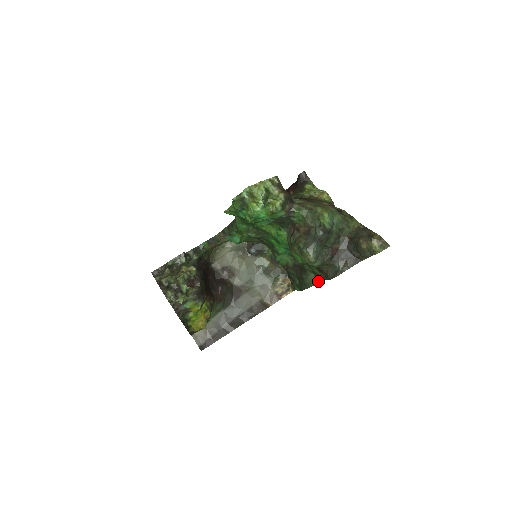
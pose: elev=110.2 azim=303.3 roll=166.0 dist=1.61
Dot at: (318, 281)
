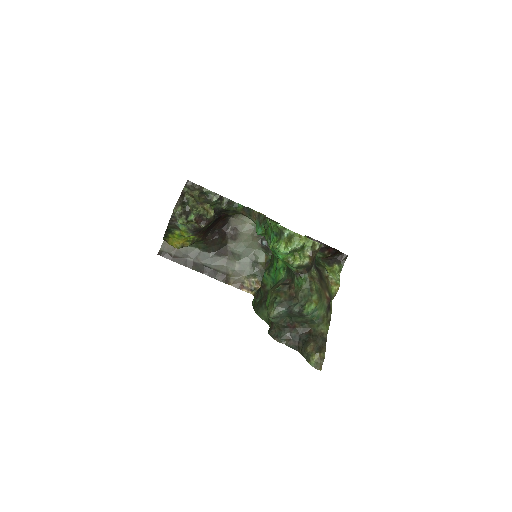
Dot at: (266, 320)
